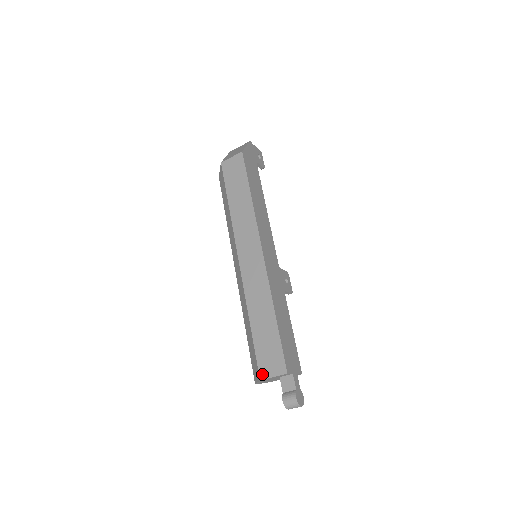
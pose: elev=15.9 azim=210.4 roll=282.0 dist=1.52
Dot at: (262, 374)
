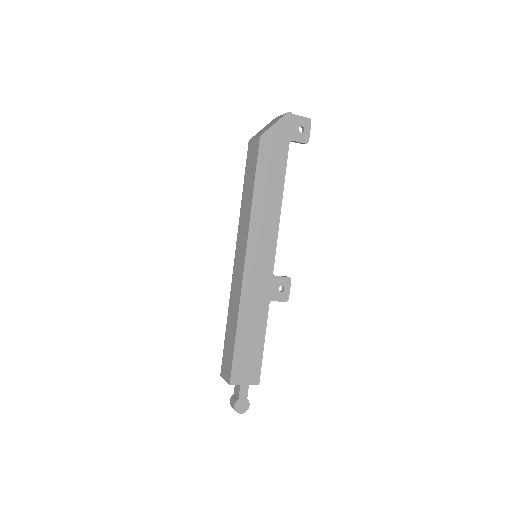
Dot at: (222, 371)
